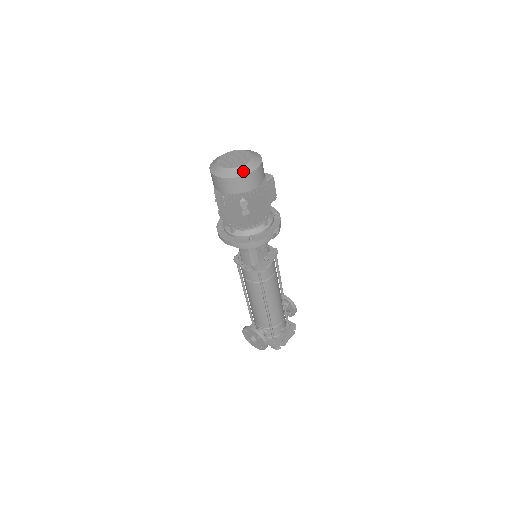
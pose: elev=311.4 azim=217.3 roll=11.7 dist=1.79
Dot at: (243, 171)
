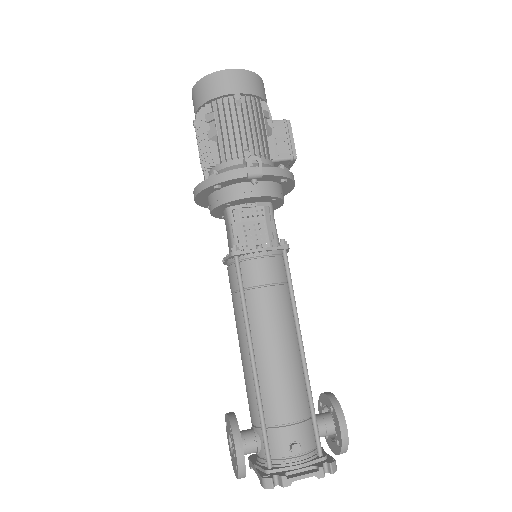
Dot at: (215, 72)
